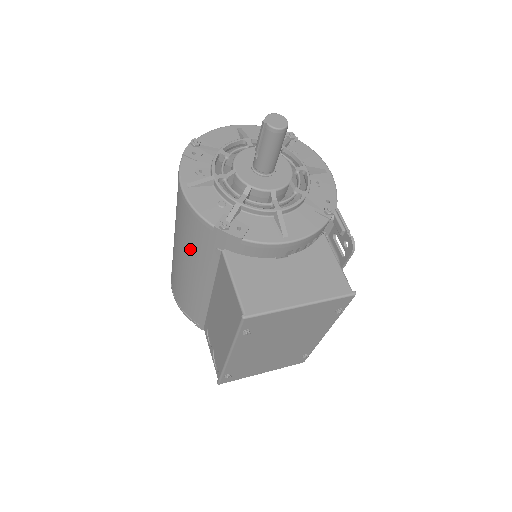
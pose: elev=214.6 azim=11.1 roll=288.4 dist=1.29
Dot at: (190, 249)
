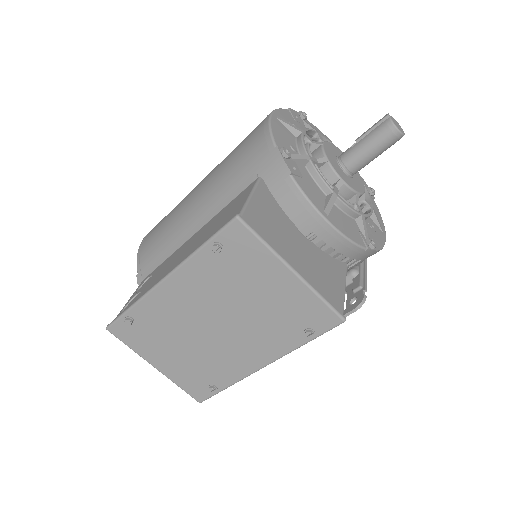
Dot at: (222, 173)
